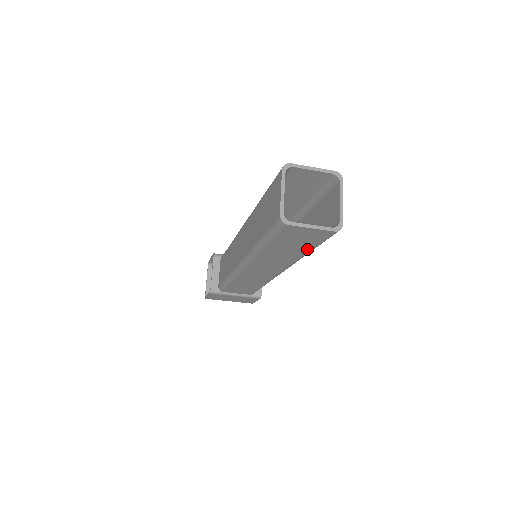
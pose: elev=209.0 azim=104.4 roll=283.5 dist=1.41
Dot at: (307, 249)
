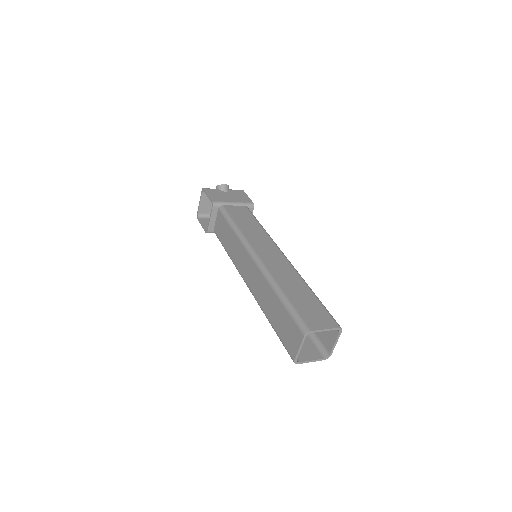
Dot at: occluded
